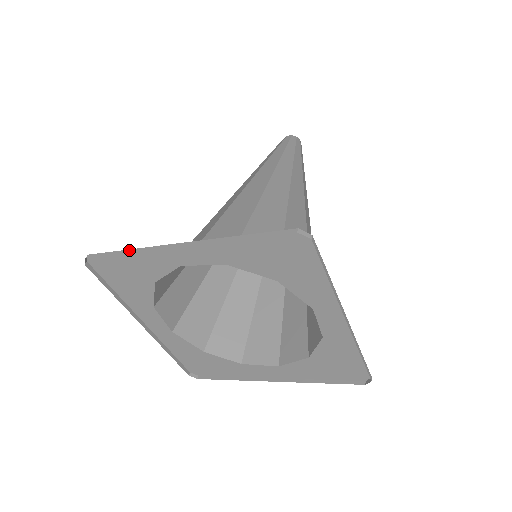
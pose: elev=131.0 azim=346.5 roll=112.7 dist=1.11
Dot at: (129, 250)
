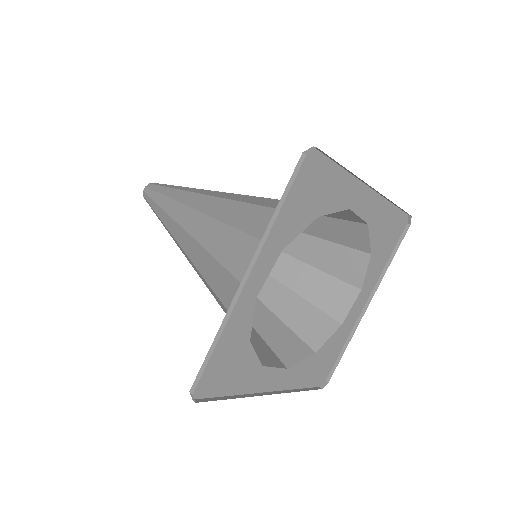
Dot at: (345, 168)
